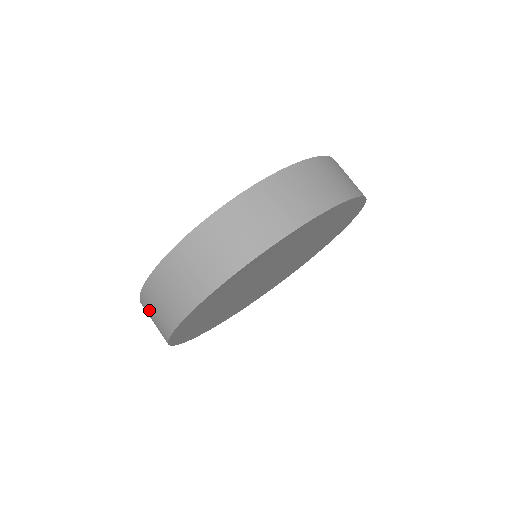
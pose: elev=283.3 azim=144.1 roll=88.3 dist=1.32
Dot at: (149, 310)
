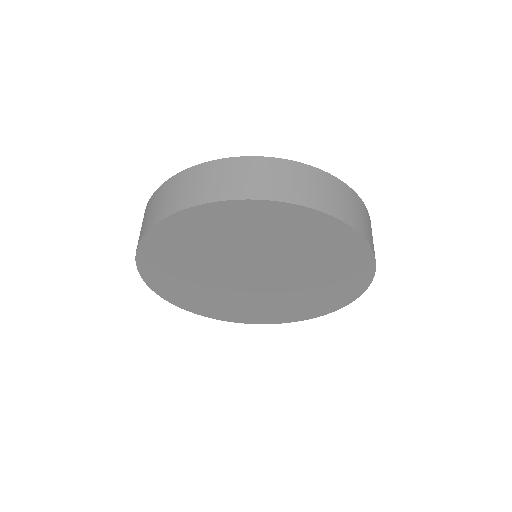
Dot at: occluded
